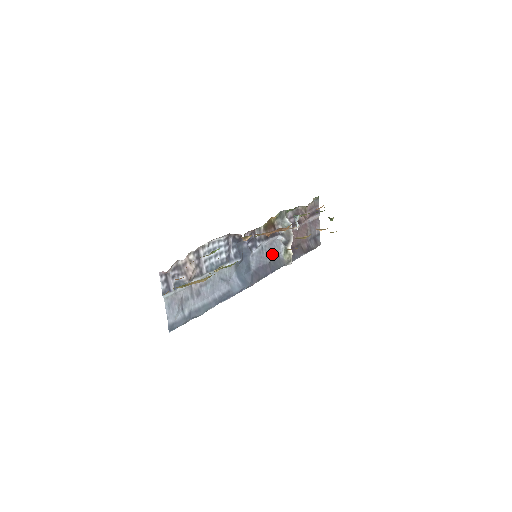
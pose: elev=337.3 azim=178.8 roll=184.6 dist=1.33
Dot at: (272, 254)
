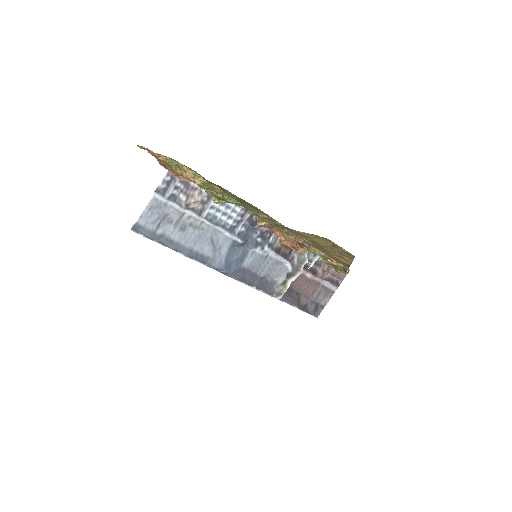
Dot at: (270, 272)
